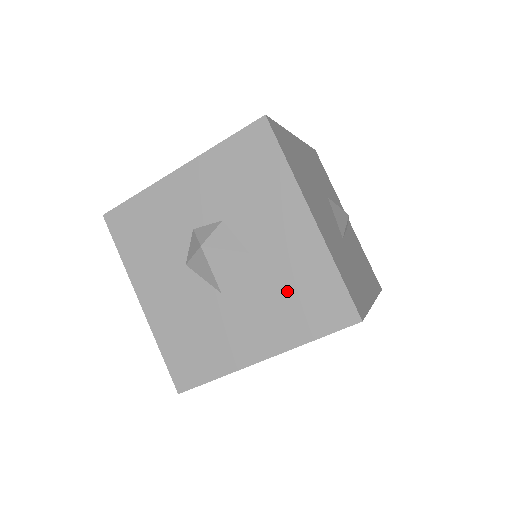
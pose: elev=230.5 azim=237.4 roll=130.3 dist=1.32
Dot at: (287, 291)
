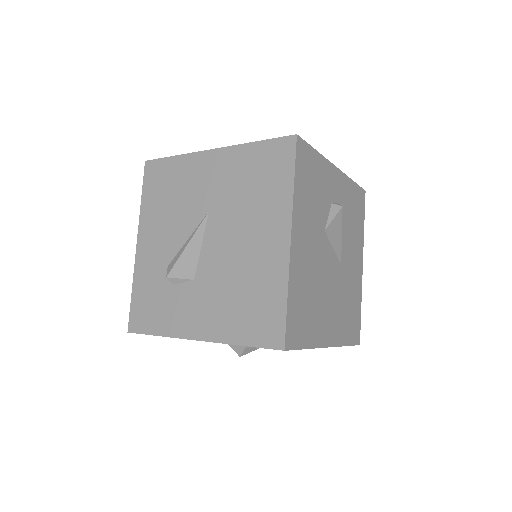
Dot at: occluded
